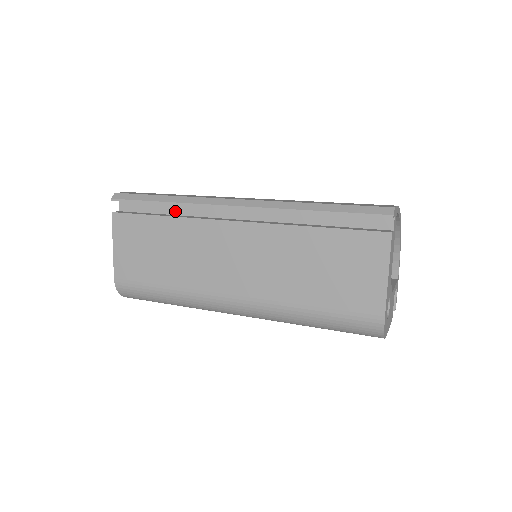
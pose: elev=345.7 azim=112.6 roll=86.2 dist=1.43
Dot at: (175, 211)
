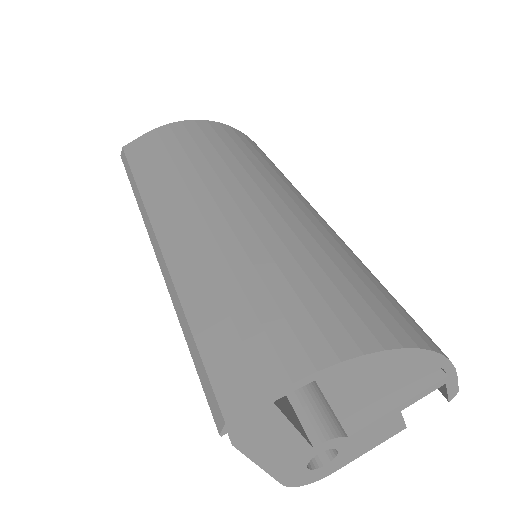
Dot at: occluded
